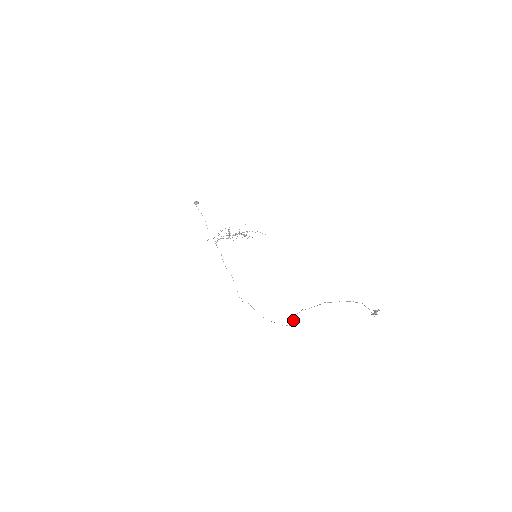
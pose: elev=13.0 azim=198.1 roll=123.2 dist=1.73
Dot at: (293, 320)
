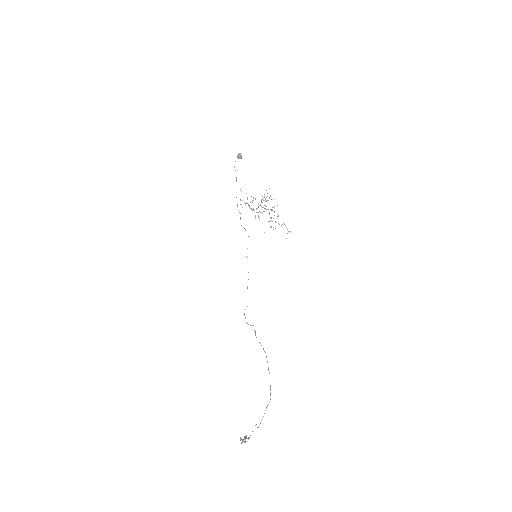
Dot at: occluded
